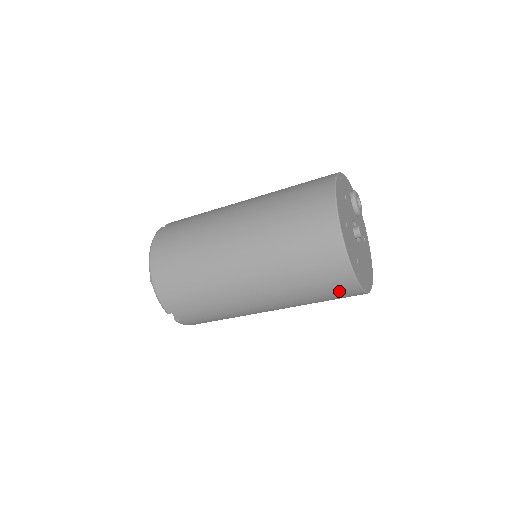
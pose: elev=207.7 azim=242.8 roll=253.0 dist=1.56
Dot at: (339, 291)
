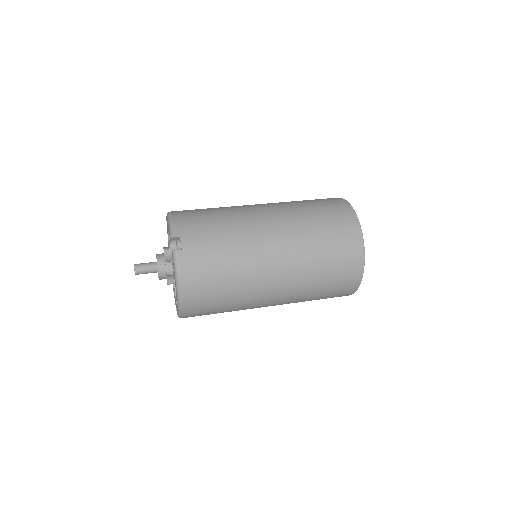
Dot at: occluded
